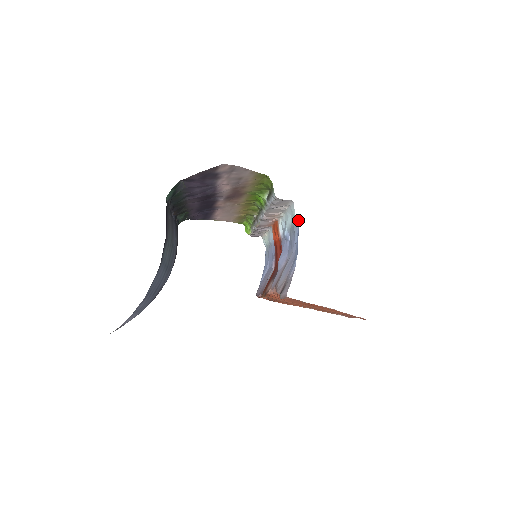
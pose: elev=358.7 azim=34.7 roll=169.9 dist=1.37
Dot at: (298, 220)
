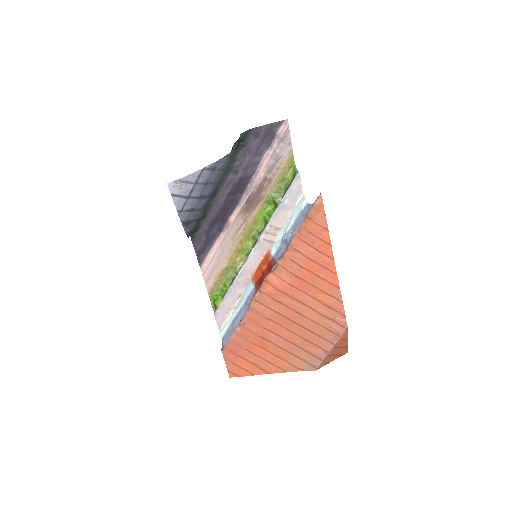
Dot at: (307, 203)
